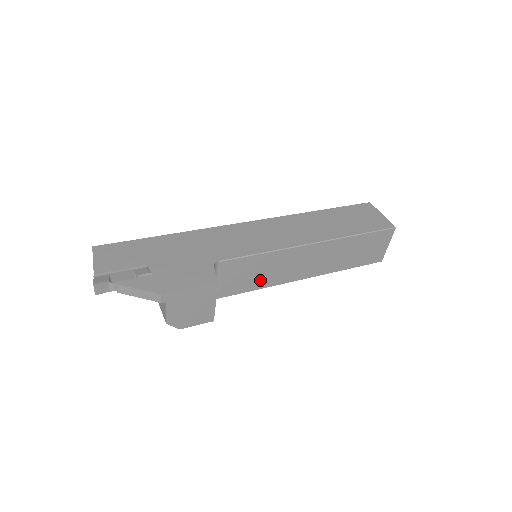
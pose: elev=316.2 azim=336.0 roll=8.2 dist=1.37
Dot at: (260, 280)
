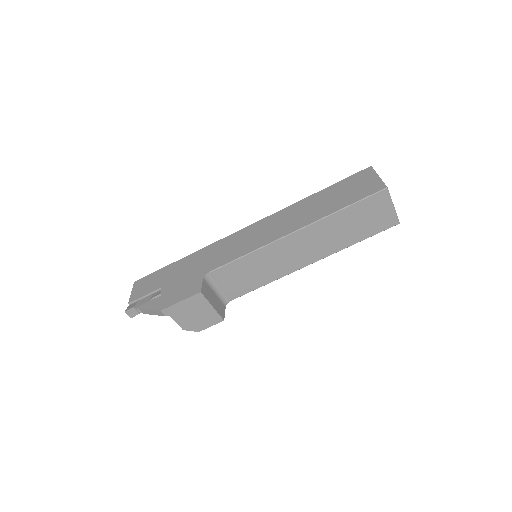
Dot at: (262, 277)
